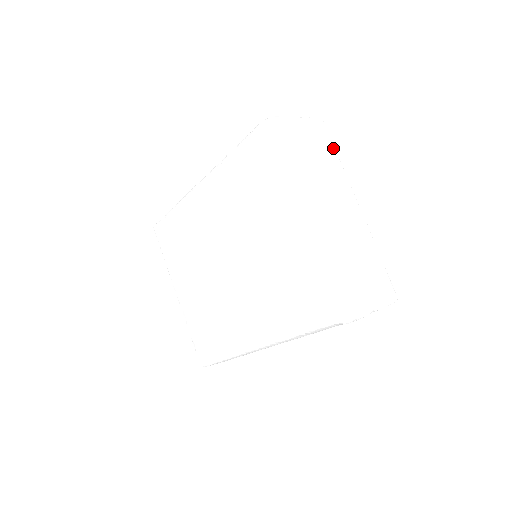
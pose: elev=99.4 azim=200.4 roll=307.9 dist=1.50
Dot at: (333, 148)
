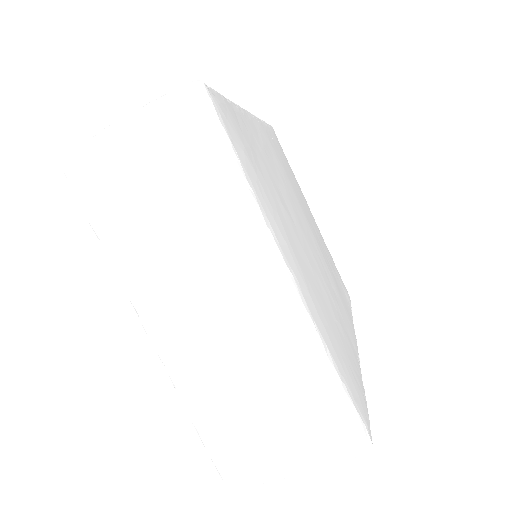
Dot at: (221, 154)
